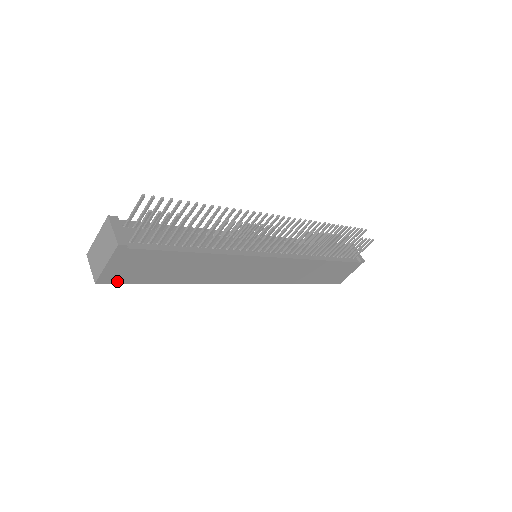
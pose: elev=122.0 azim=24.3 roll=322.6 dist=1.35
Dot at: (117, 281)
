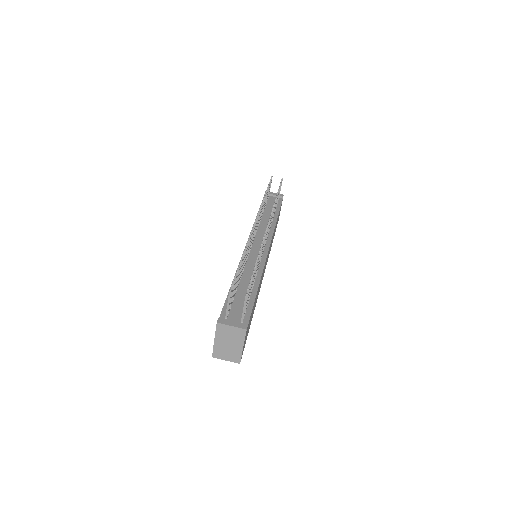
Dot at: (243, 350)
